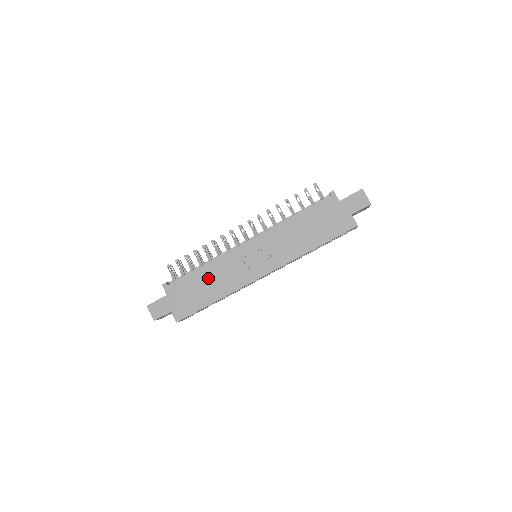
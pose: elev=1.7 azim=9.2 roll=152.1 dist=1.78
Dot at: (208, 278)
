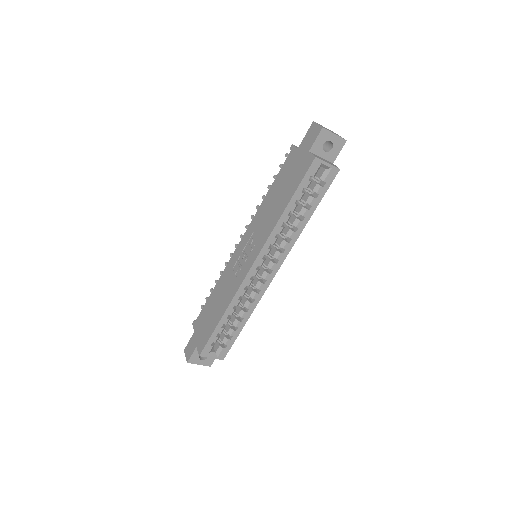
Dot at: (217, 297)
